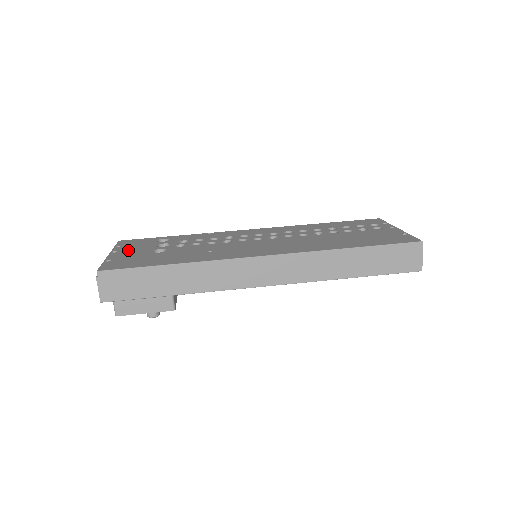
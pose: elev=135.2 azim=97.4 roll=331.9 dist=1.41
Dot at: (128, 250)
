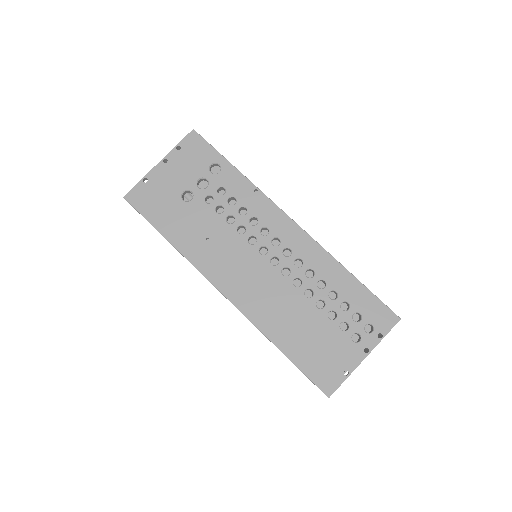
Dot at: (174, 168)
